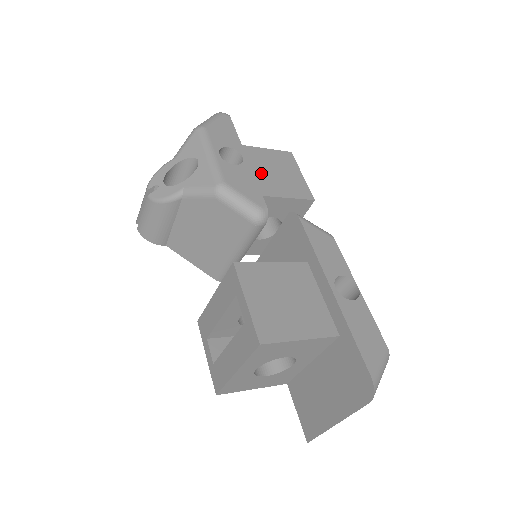
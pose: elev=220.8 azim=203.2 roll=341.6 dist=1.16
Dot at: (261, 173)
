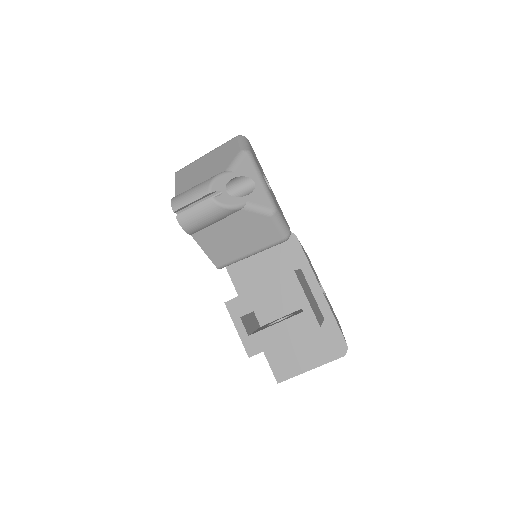
Dot at: occluded
